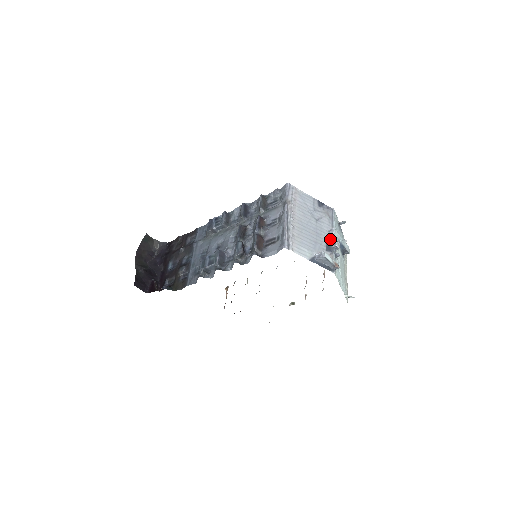
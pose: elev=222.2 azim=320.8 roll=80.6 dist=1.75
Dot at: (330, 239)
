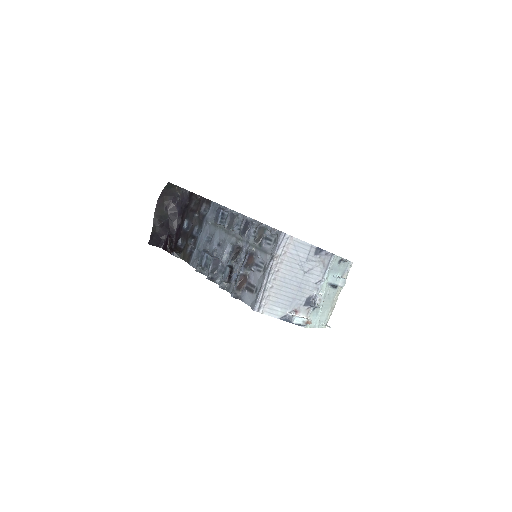
Dot at: (314, 292)
